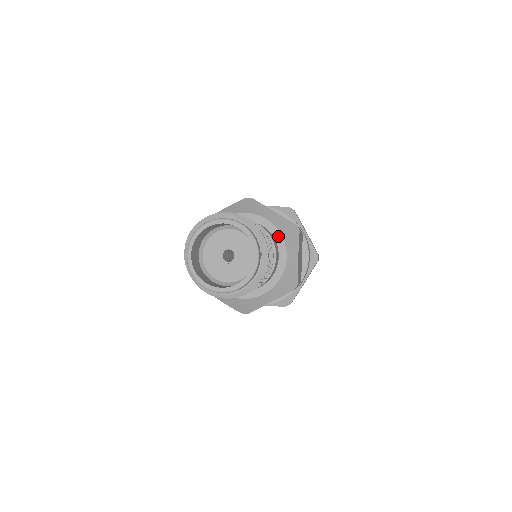
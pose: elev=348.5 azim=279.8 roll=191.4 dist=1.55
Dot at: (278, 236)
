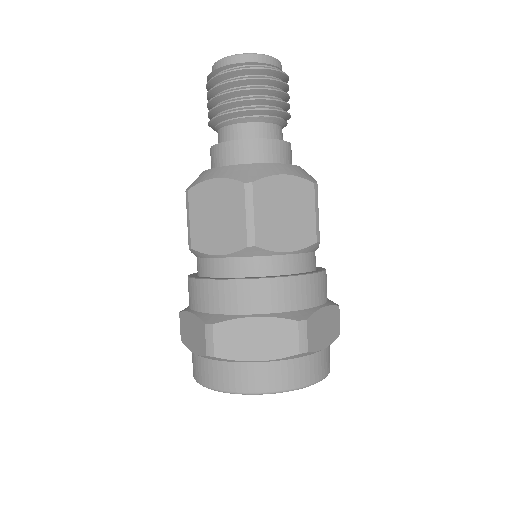
Dot at: occluded
